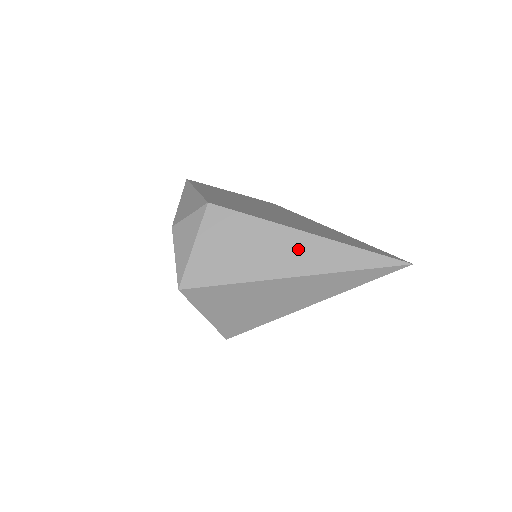
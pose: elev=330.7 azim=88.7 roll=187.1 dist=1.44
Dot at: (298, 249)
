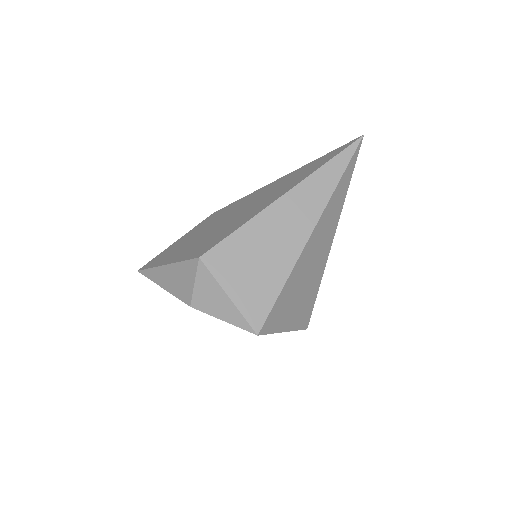
Dot at: (292, 212)
